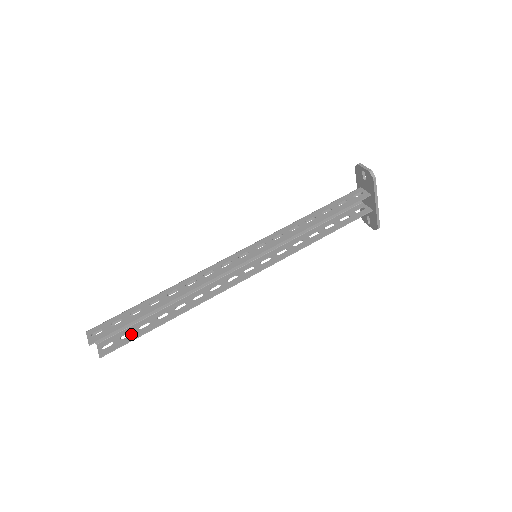
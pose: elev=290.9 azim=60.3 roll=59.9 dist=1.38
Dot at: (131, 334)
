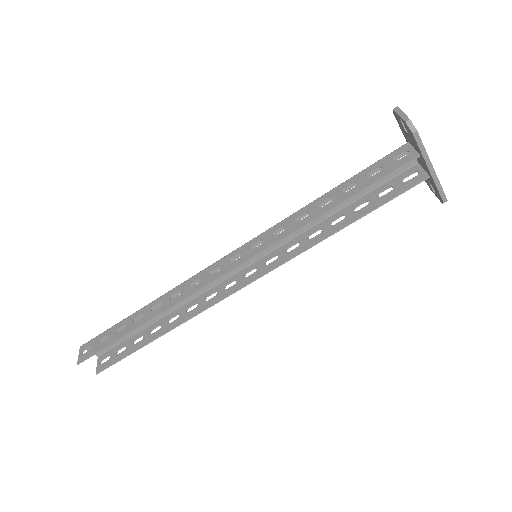
Dot at: (125, 349)
